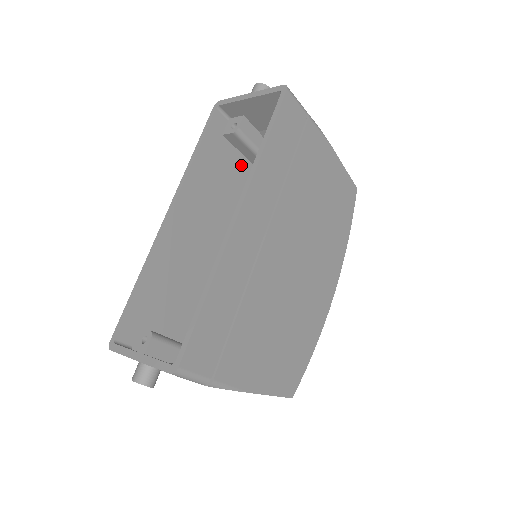
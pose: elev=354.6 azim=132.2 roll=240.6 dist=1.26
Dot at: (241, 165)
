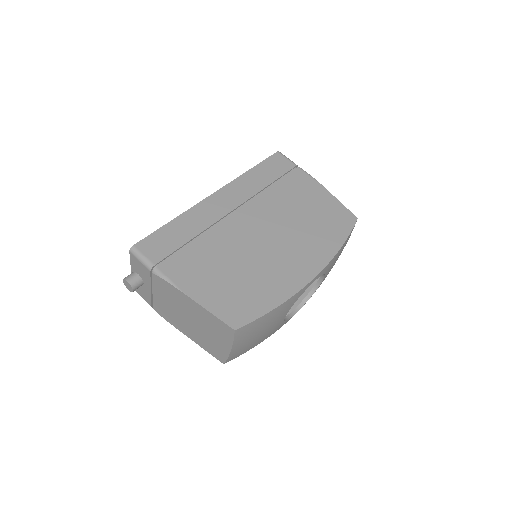
Dot at: occluded
